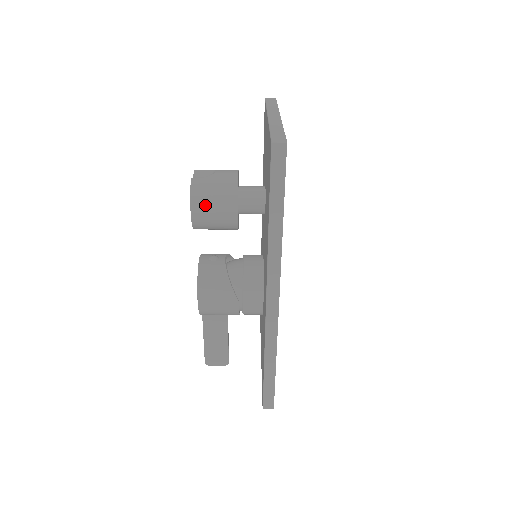
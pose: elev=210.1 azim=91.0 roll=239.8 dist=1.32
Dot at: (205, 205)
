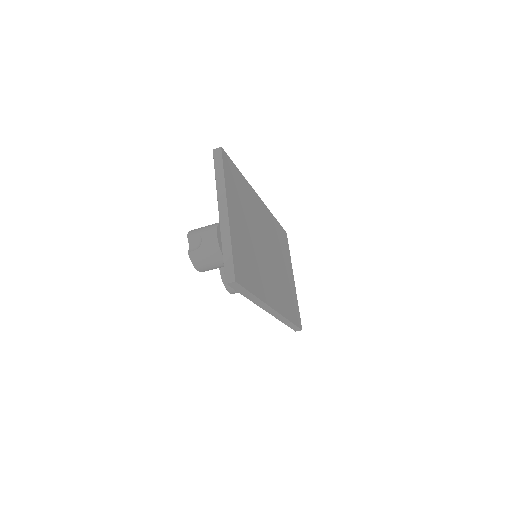
Dot at: (205, 267)
